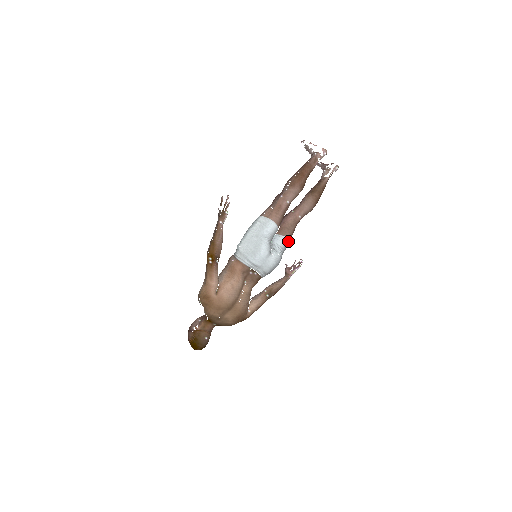
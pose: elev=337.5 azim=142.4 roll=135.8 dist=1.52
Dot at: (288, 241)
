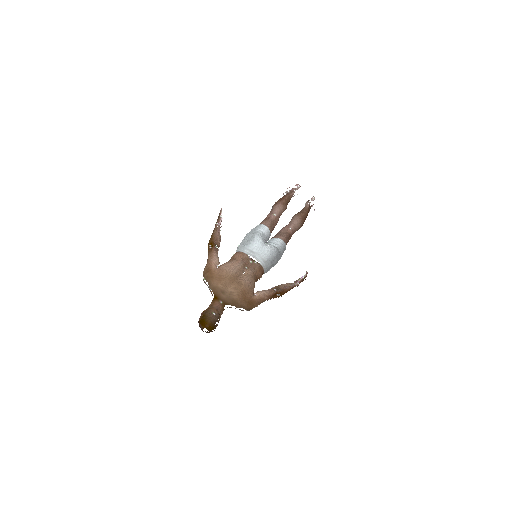
Dot at: (283, 243)
